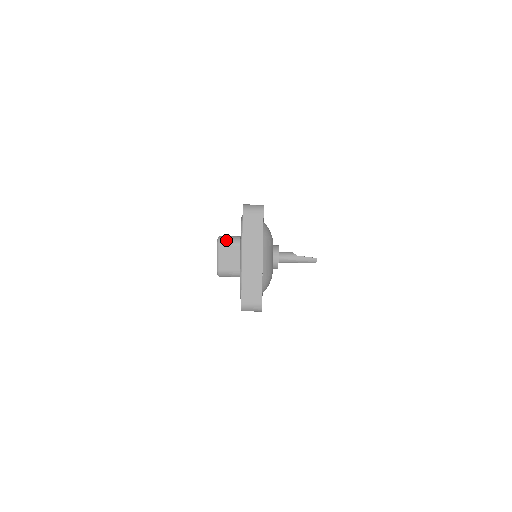
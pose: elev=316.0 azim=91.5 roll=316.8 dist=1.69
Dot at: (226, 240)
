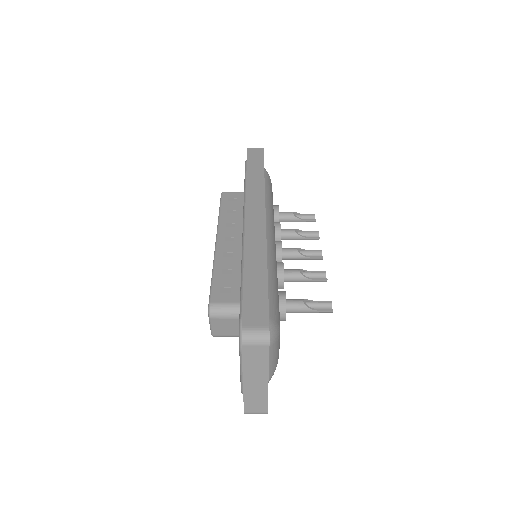
Dot at: (219, 313)
